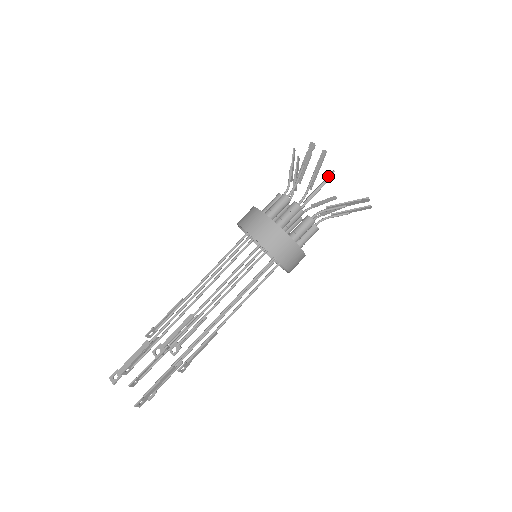
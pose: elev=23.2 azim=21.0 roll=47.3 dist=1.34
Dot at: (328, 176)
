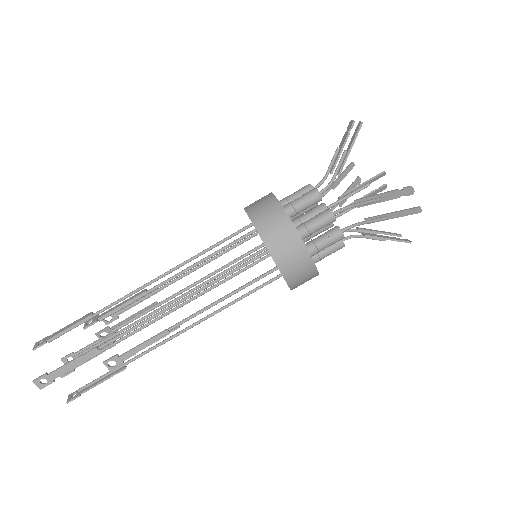
Dot at: (374, 176)
